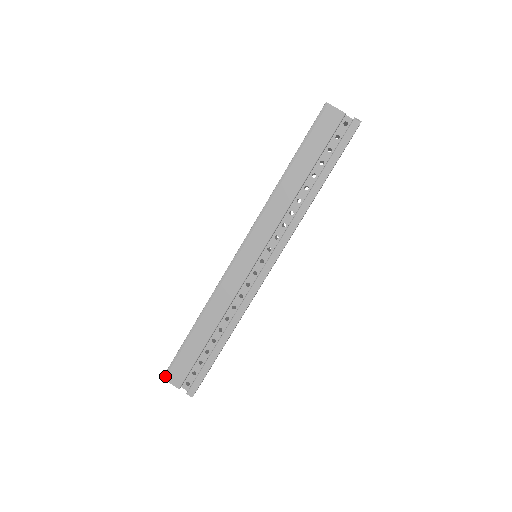
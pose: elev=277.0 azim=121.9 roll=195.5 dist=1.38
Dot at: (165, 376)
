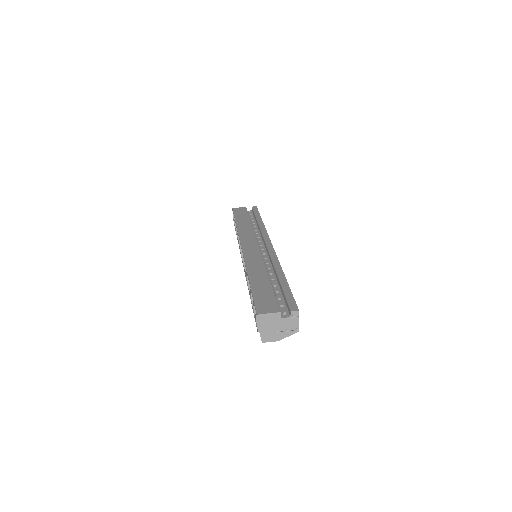
Dot at: (258, 312)
